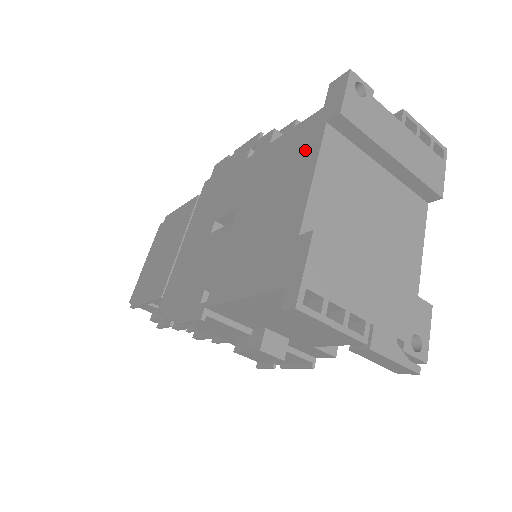
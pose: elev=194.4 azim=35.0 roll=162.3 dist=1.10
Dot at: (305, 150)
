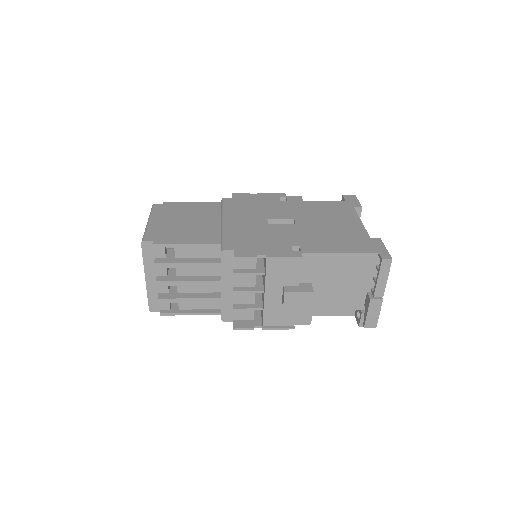
Dot at: (345, 212)
